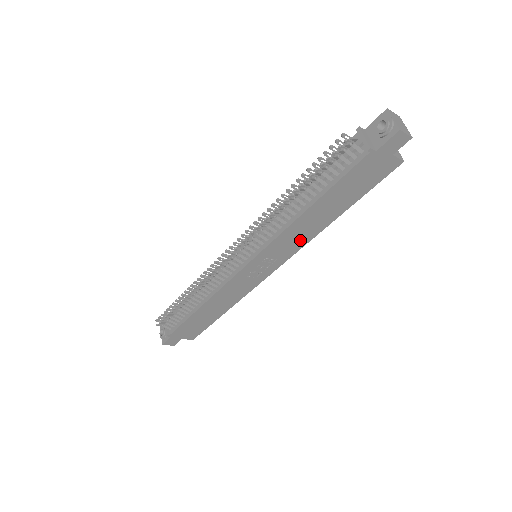
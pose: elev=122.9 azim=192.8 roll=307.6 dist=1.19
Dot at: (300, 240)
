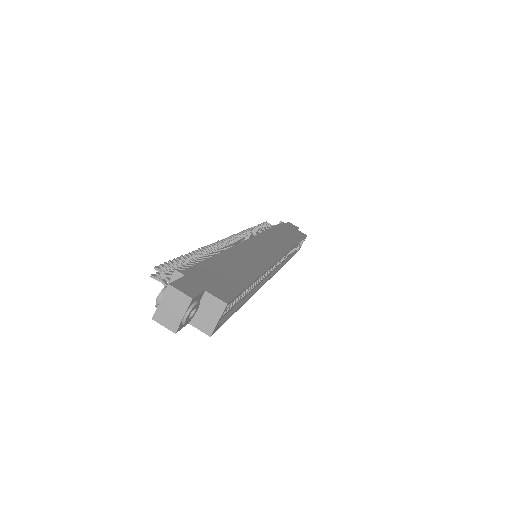
Dot at: occluded
